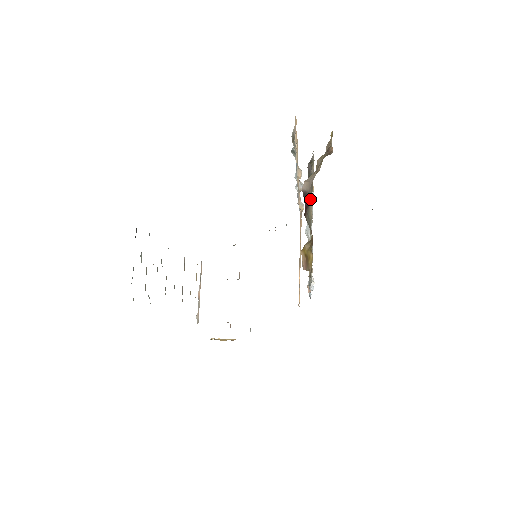
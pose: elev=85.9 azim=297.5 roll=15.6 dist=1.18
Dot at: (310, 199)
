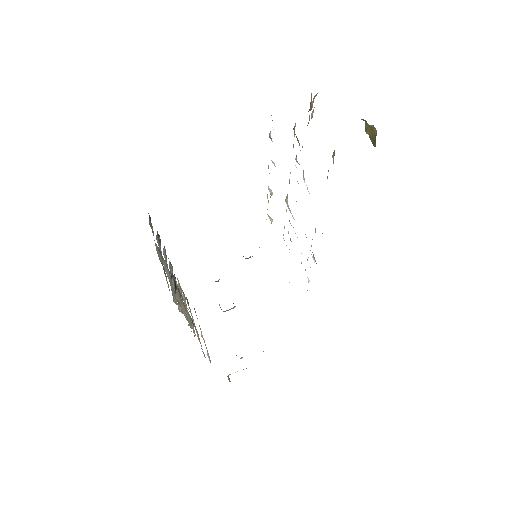
Dot at: occluded
